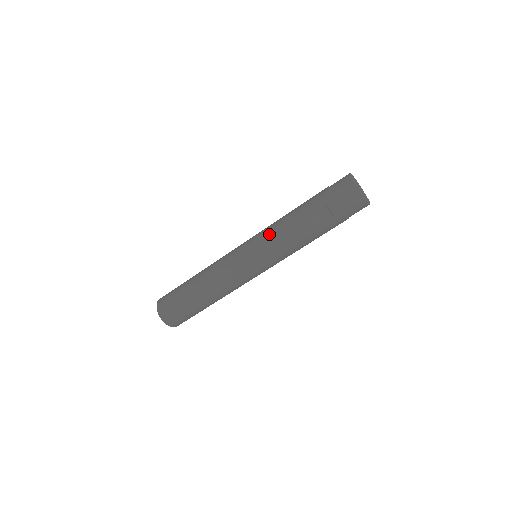
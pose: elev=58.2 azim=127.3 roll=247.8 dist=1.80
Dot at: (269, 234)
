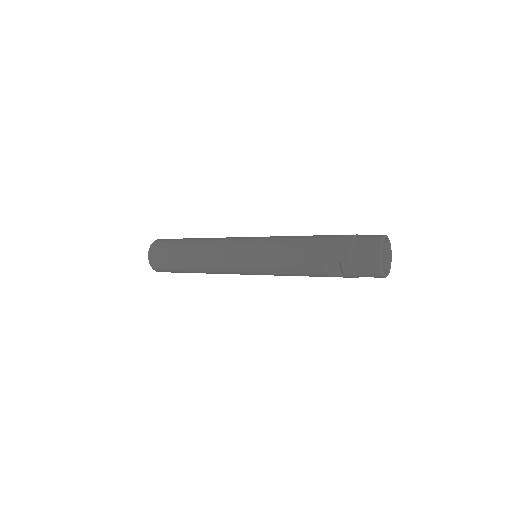
Dot at: (273, 255)
